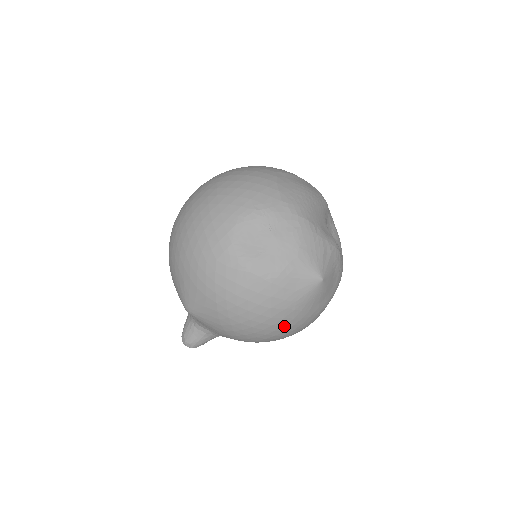
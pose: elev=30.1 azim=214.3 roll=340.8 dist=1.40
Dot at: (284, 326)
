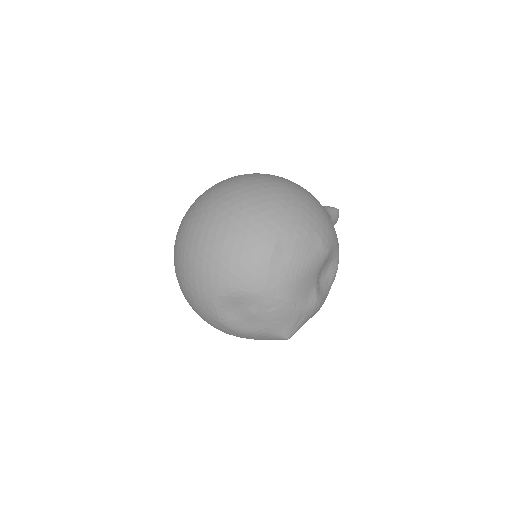
Dot at: occluded
